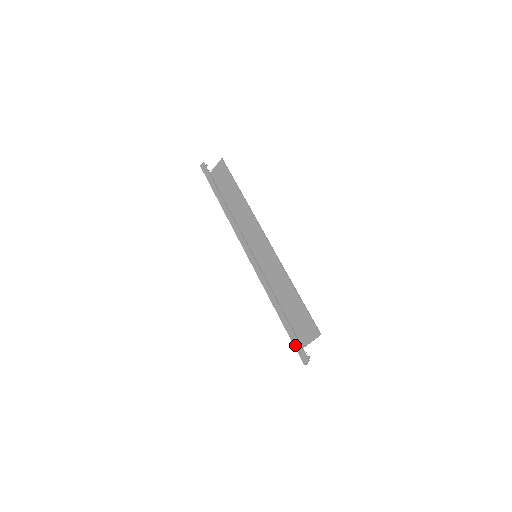
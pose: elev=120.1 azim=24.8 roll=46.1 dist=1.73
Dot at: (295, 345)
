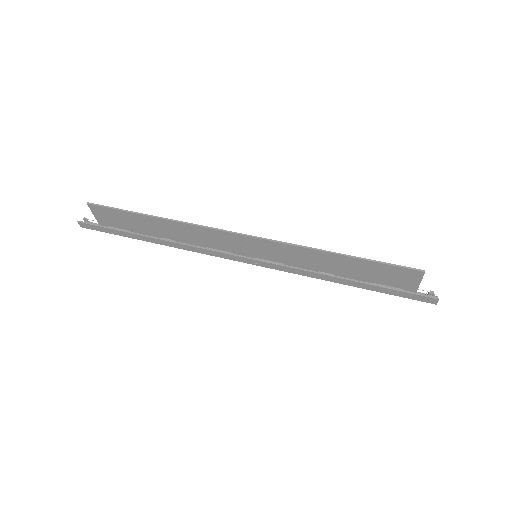
Dot at: (405, 297)
